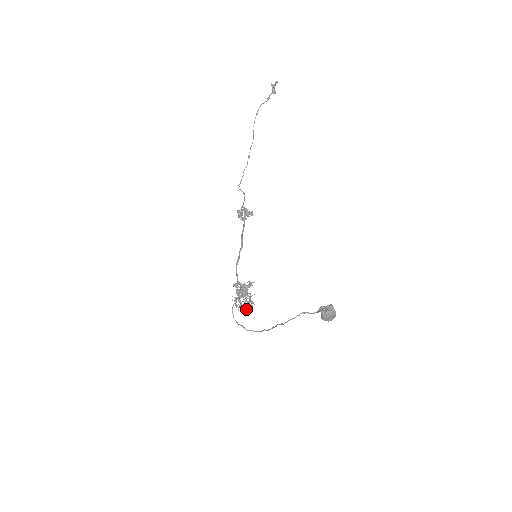
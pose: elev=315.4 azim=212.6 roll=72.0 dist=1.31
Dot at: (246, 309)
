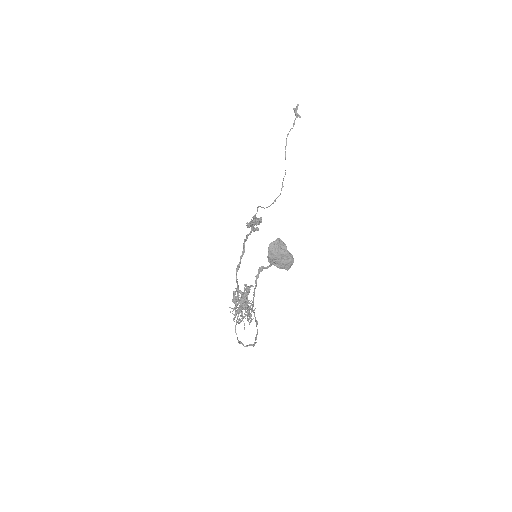
Dot at: occluded
